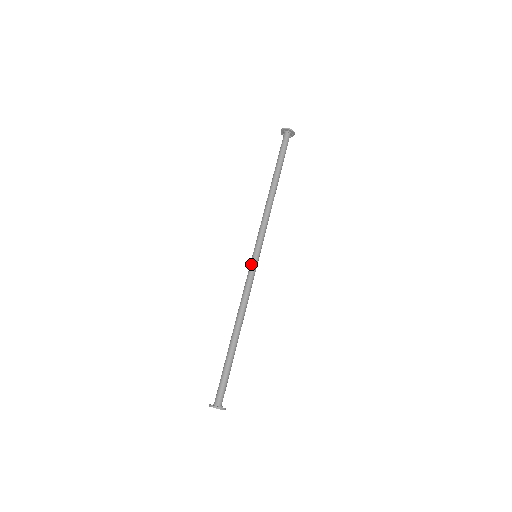
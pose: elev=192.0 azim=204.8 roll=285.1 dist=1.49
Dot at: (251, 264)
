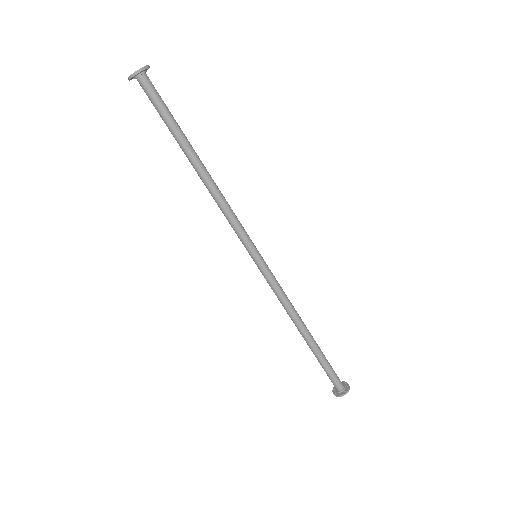
Dot at: (262, 269)
